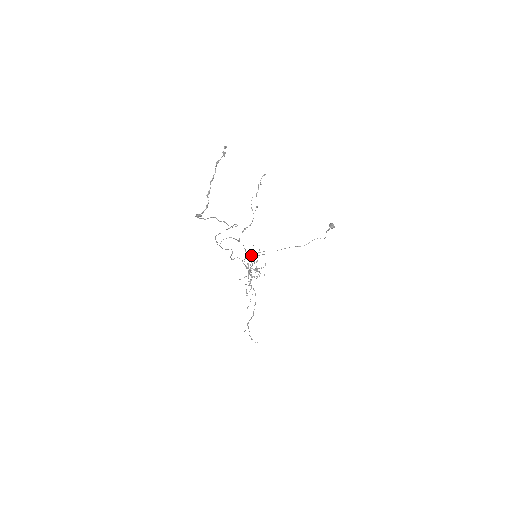
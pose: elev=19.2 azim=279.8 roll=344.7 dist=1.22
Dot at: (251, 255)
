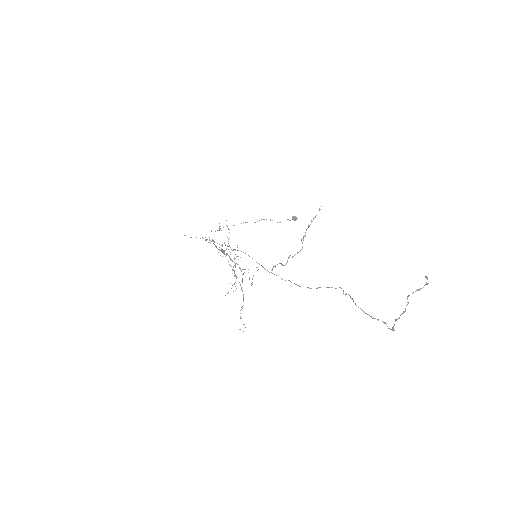
Dot at: (215, 231)
